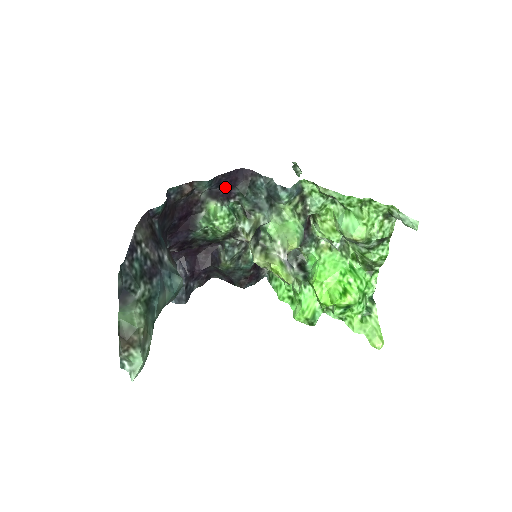
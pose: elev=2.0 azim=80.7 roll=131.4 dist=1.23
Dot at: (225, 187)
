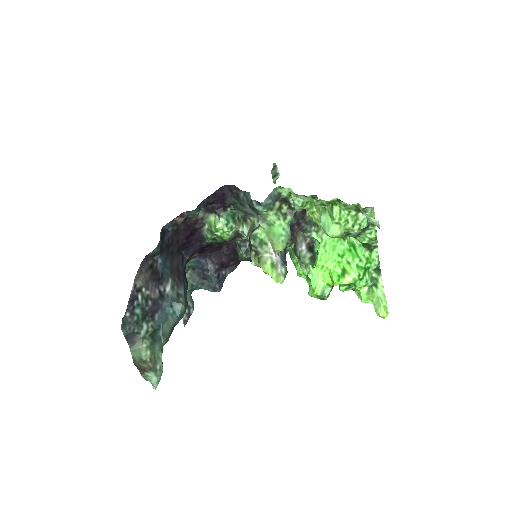
Dot at: (217, 202)
